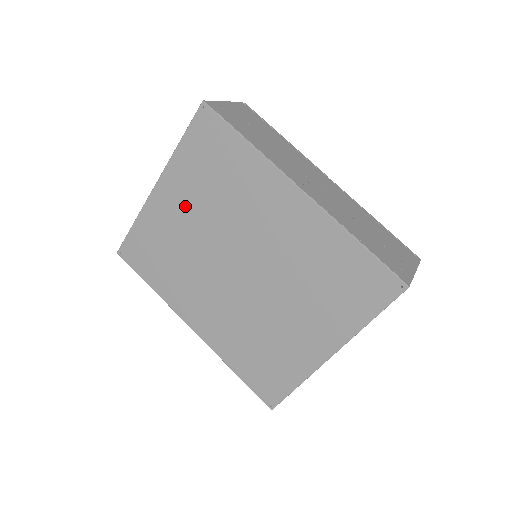
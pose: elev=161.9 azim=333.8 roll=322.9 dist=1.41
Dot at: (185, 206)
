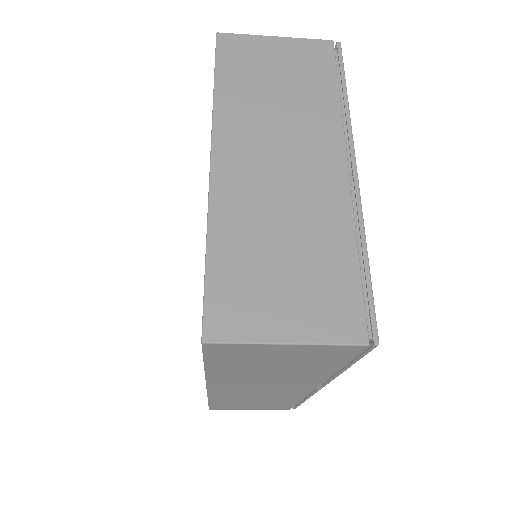
Dot at: occluded
